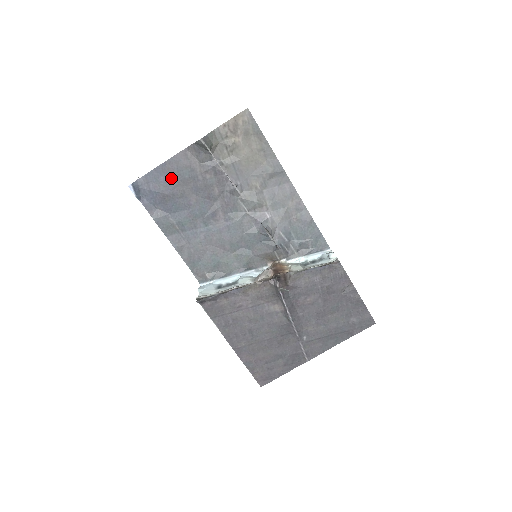
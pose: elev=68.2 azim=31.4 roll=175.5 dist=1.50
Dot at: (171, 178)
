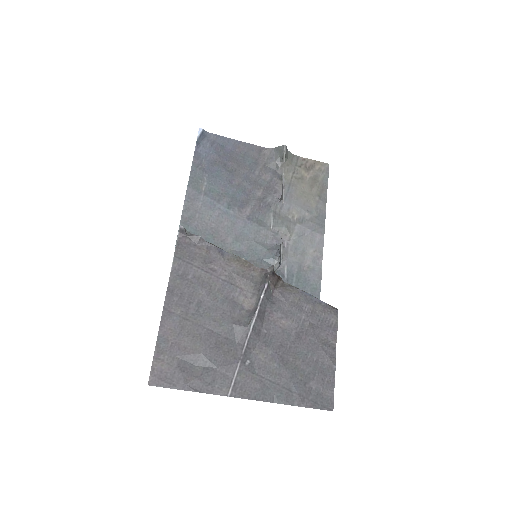
Dot at: (235, 154)
